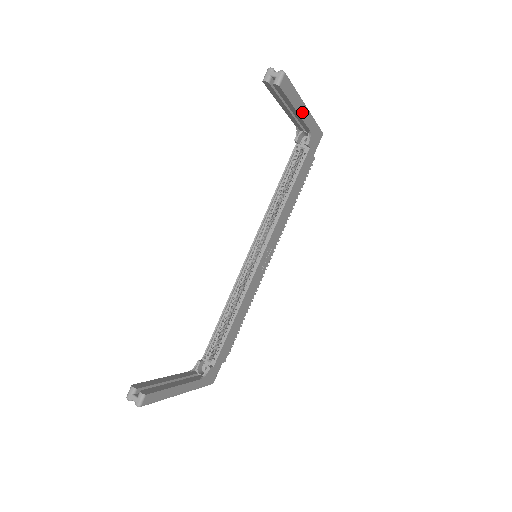
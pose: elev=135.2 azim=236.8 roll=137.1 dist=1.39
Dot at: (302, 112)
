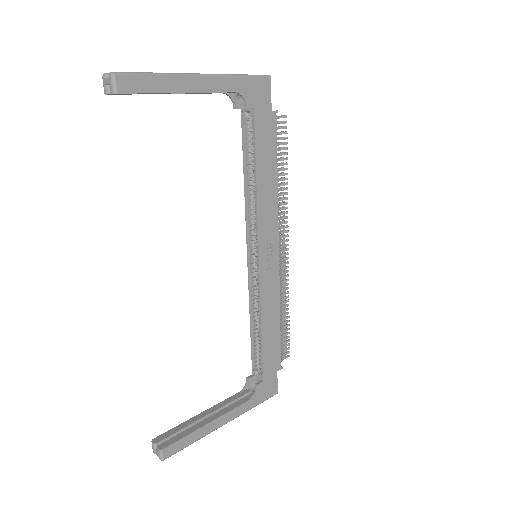
Dot at: (197, 86)
